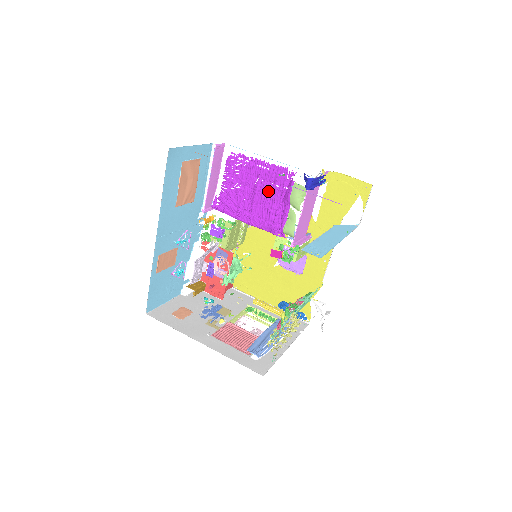
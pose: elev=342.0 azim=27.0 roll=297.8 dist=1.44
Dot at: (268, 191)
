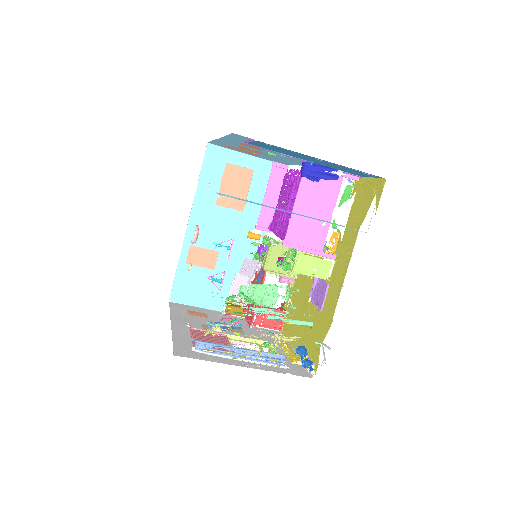
Dot at: (295, 198)
